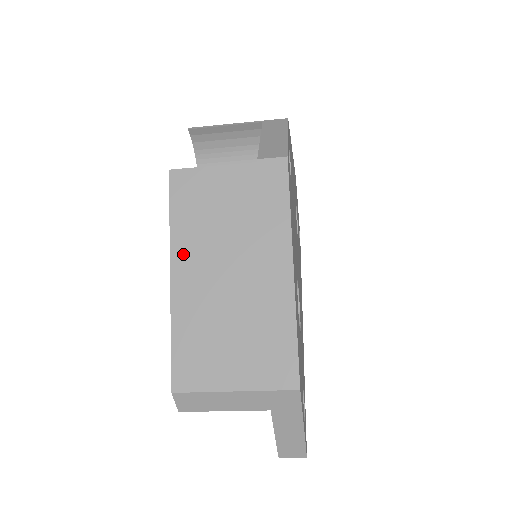
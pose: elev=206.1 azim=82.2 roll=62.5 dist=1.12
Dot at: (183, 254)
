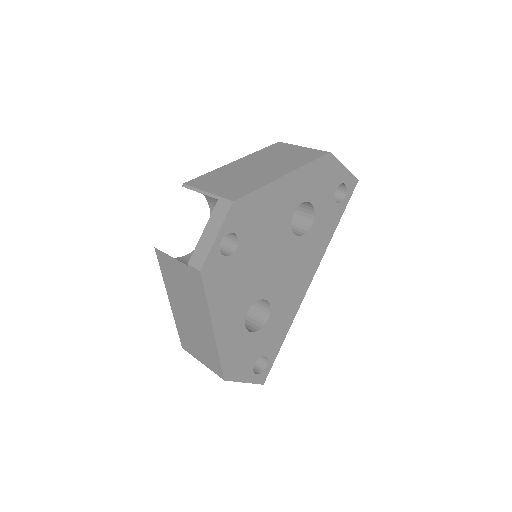
Dot at: (171, 294)
